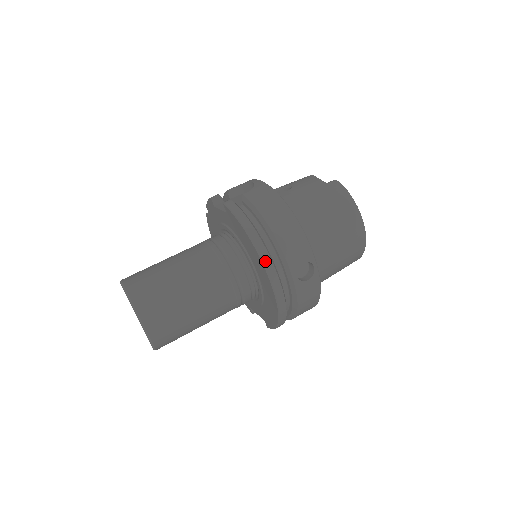
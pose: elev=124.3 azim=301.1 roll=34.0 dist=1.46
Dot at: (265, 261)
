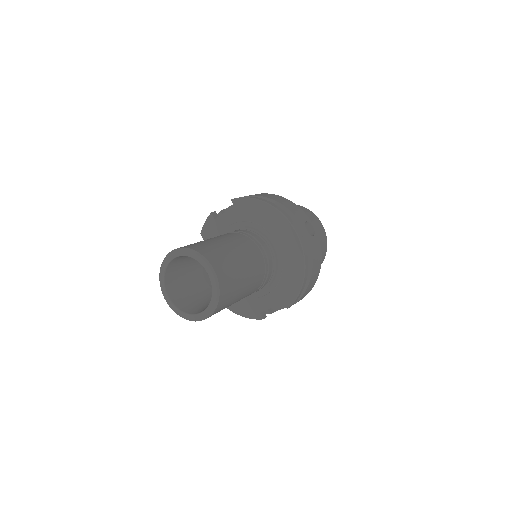
Dot at: (284, 214)
